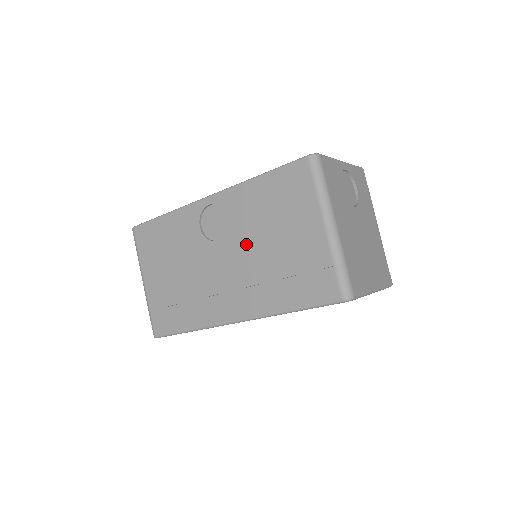
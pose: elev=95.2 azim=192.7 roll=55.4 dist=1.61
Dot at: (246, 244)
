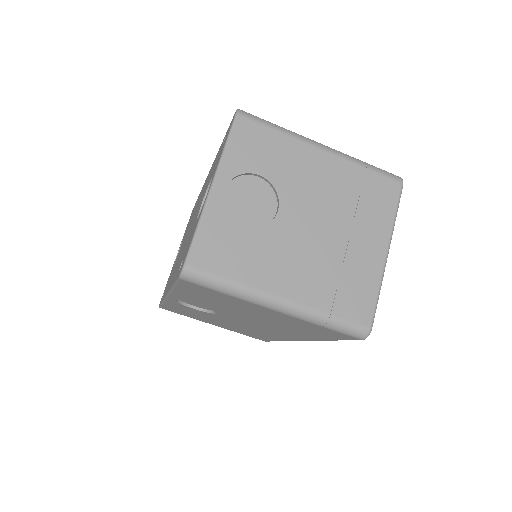
Dot at: (237, 316)
